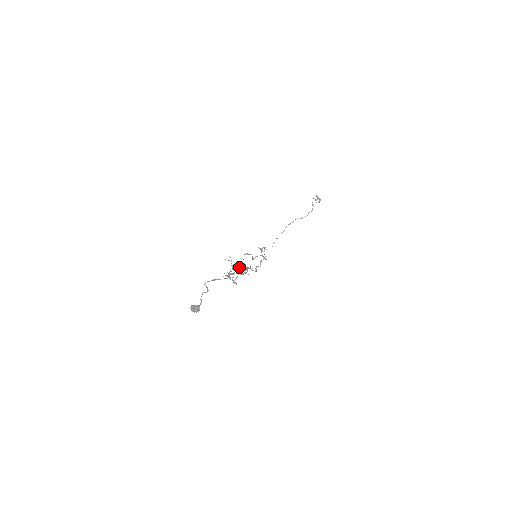
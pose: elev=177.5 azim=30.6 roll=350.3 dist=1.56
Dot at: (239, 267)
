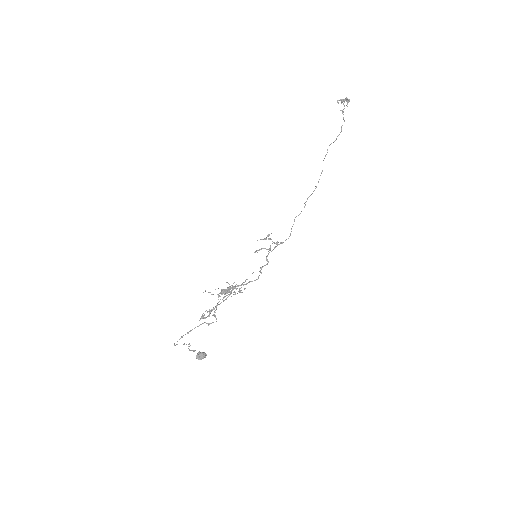
Dot at: occluded
